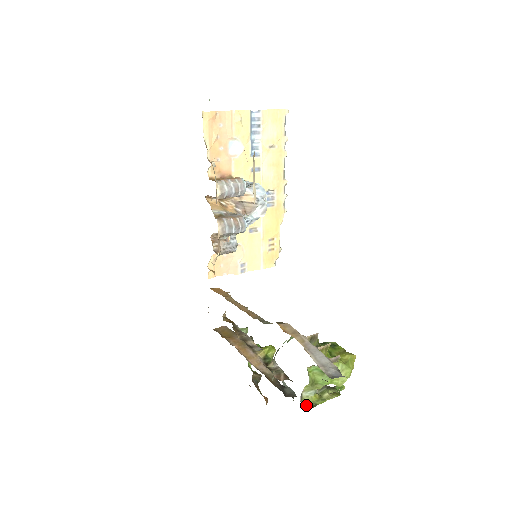
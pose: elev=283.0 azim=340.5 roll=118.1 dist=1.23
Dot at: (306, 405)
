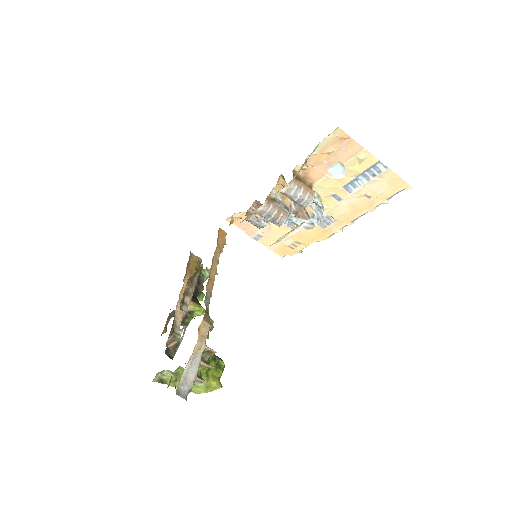
Dot at: (160, 377)
